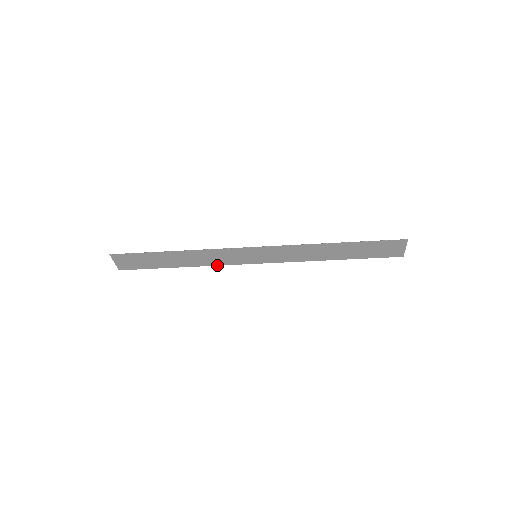
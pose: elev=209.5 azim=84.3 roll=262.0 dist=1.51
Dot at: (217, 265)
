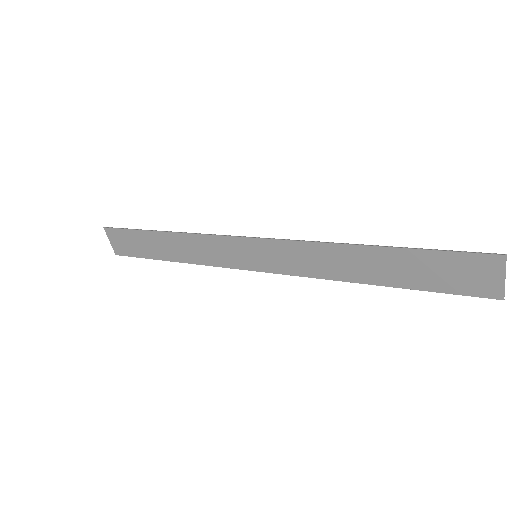
Dot at: (212, 265)
